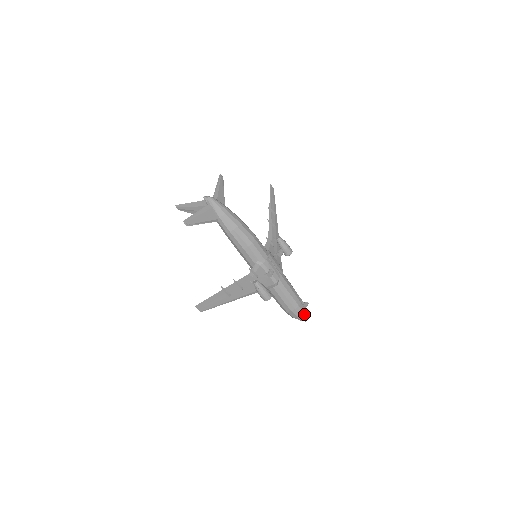
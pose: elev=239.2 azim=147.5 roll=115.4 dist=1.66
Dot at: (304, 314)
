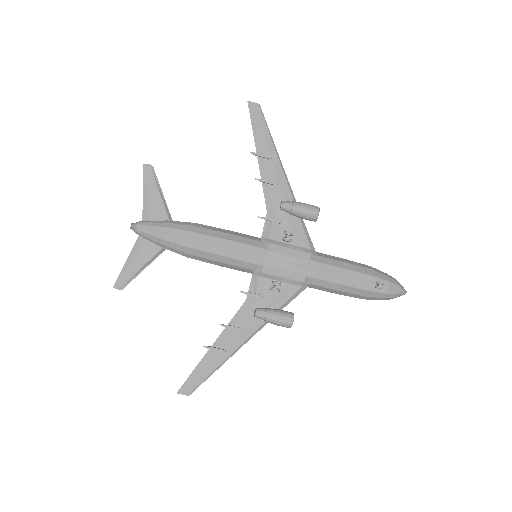
Dot at: (389, 293)
